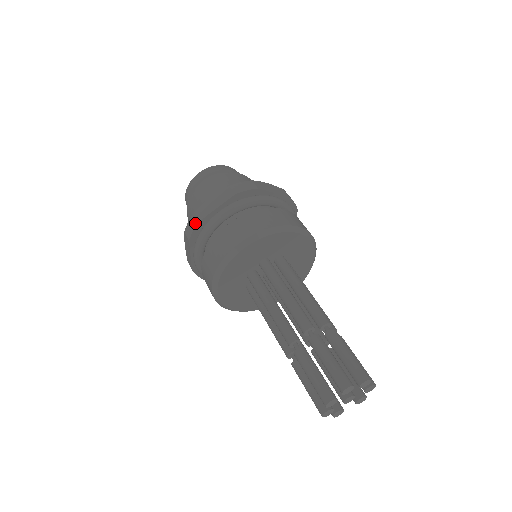
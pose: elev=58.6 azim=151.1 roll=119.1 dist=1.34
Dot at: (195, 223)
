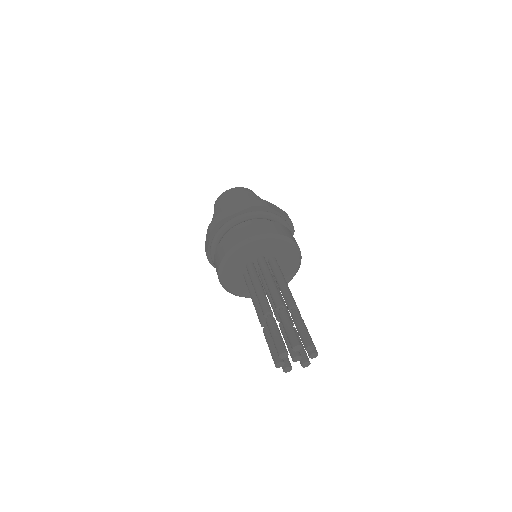
Dot at: (218, 220)
